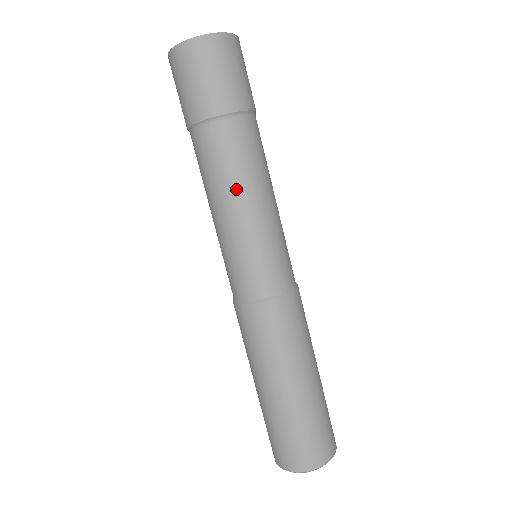
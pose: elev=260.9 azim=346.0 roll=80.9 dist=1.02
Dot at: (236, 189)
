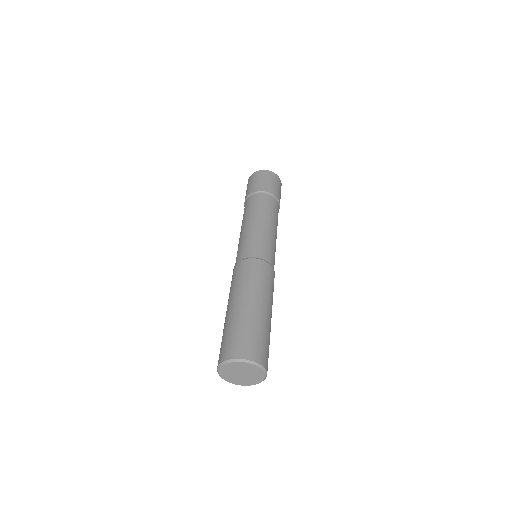
Dot at: (271, 219)
